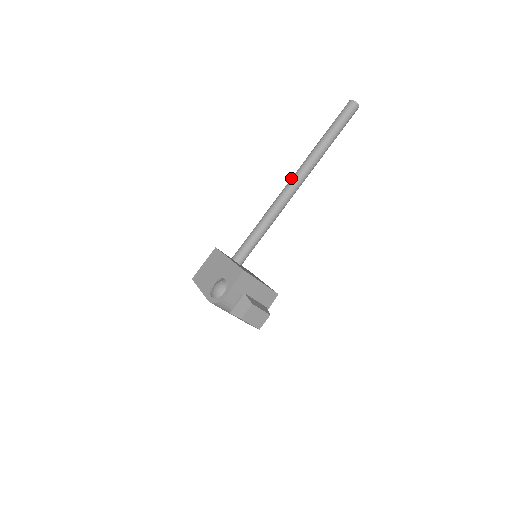
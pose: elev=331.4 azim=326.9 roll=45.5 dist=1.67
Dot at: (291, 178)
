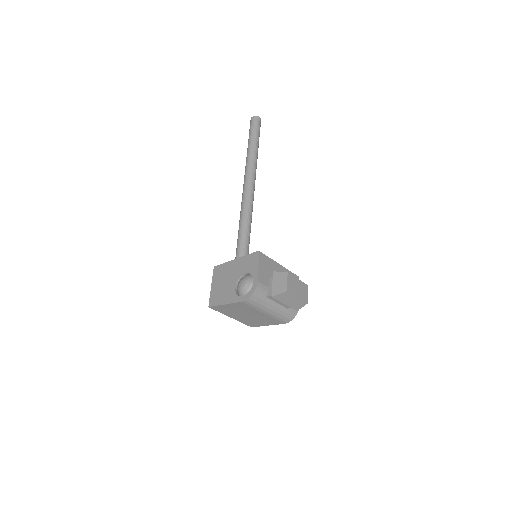
Dot at: (243, 188)
